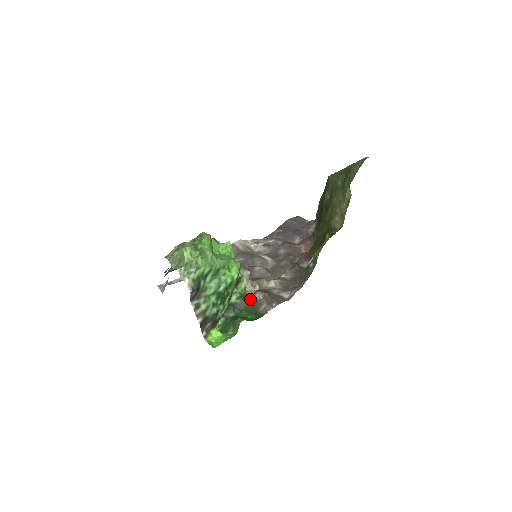
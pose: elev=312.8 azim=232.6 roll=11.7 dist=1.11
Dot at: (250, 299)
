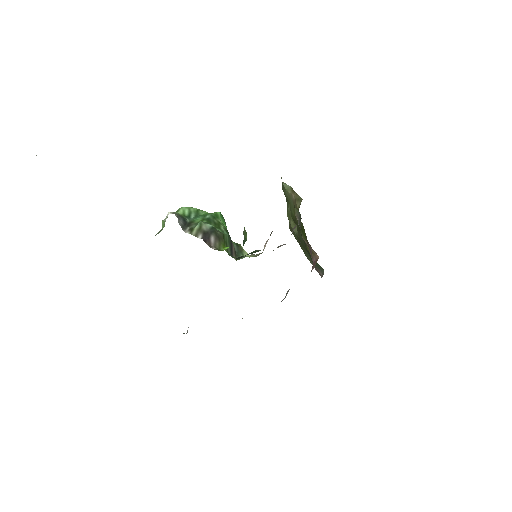
Dot at: occluded
